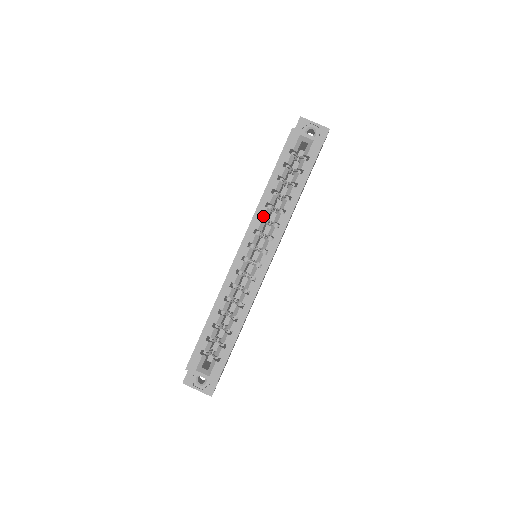
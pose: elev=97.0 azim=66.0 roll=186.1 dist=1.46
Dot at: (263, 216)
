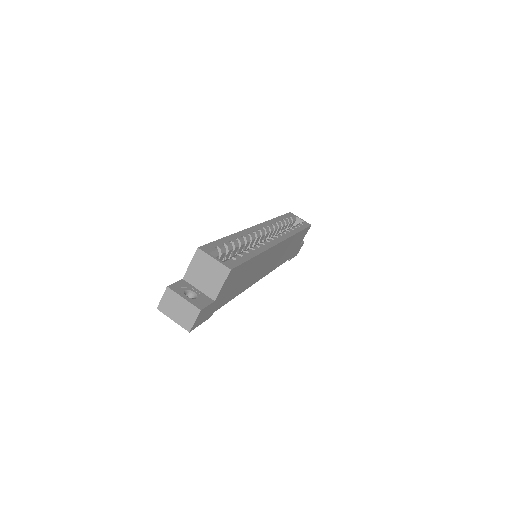
Dot at: (274, 225)
